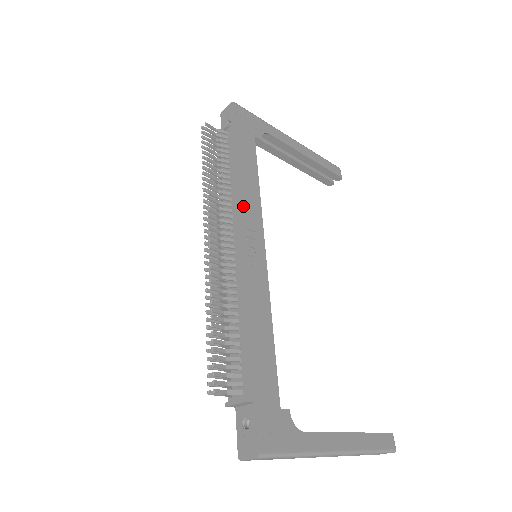
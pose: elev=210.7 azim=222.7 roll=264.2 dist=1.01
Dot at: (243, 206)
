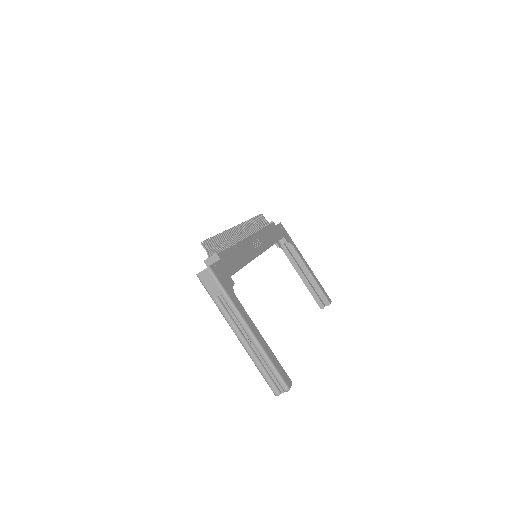
Dot at: (261, 236)
